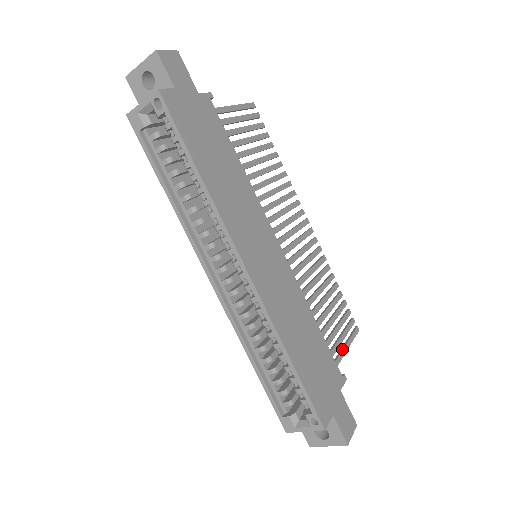
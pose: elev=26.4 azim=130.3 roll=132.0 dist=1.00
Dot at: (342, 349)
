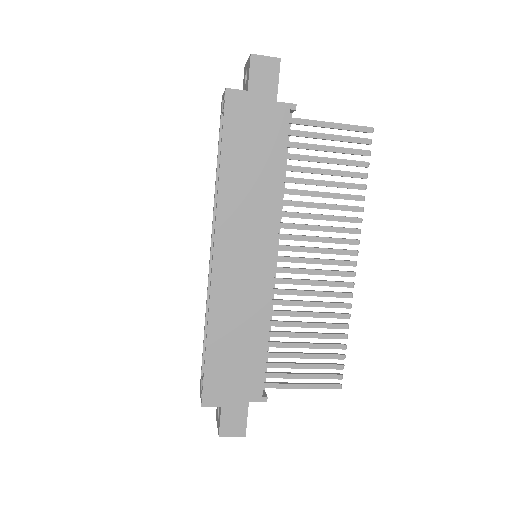
Dot at: (295, 383)
